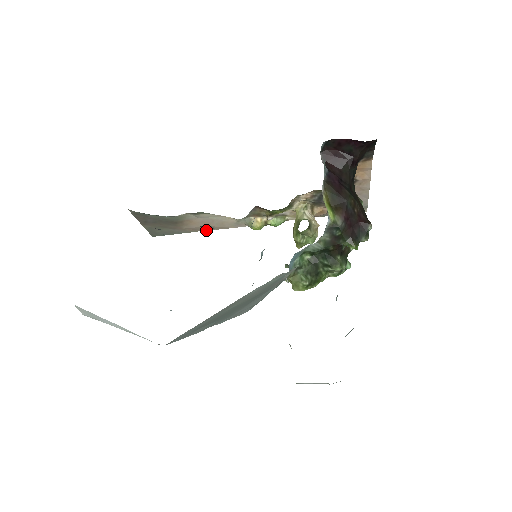
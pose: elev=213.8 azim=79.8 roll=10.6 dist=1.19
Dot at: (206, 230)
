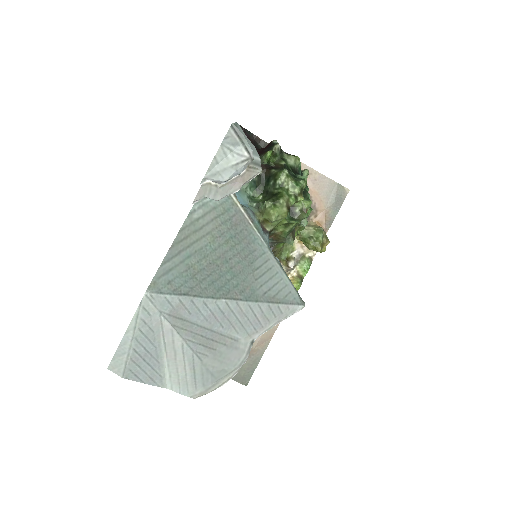
Dot at: (273, 334)
